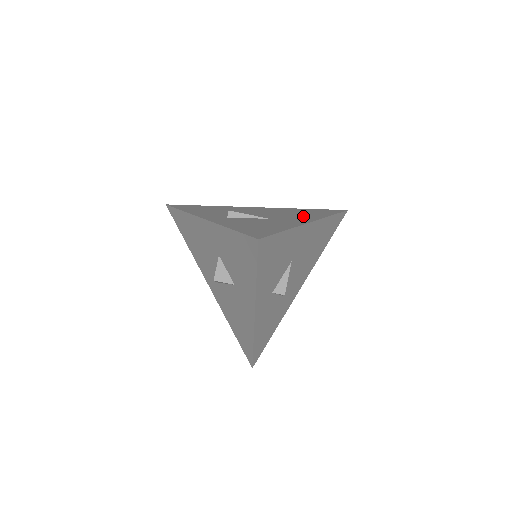
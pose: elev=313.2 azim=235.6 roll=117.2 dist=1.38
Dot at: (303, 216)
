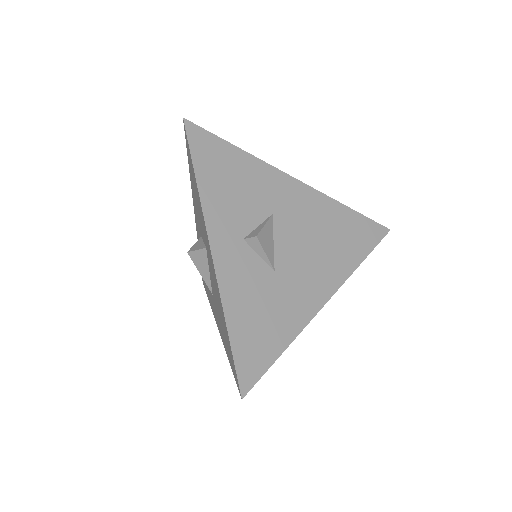
Dot at: occluded
